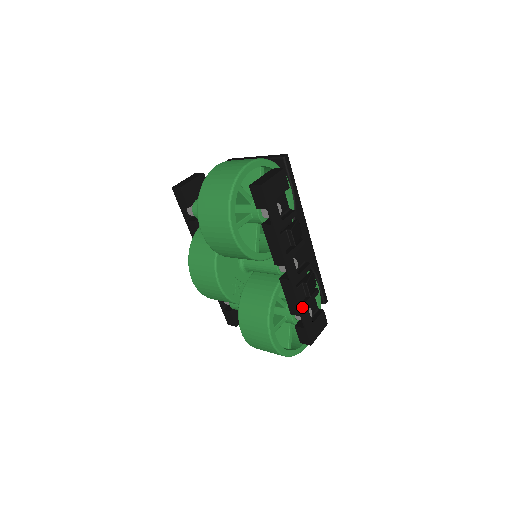
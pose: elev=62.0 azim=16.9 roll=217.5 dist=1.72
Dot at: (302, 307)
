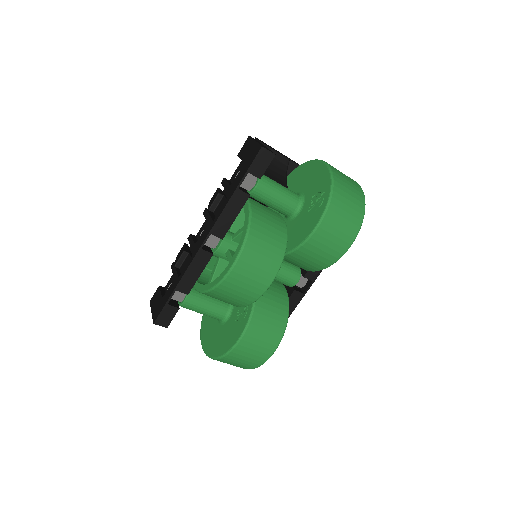
Dot at: occluded
